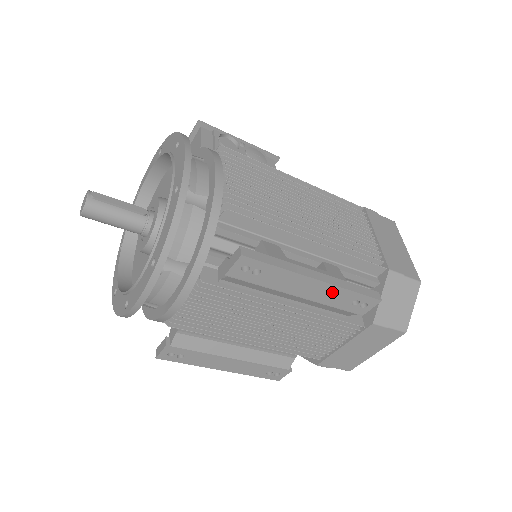
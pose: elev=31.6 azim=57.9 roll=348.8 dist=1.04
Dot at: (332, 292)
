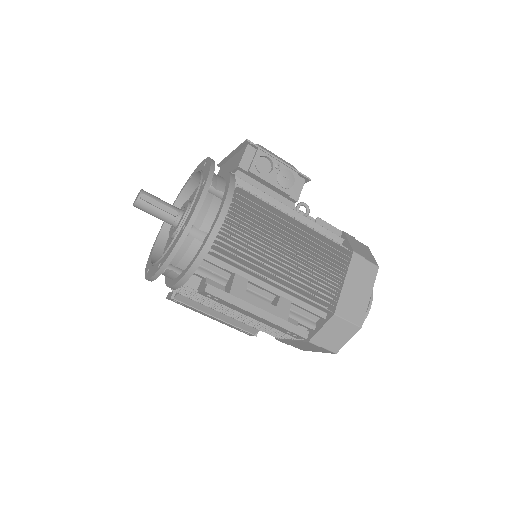
Dot at: (270, 323)
